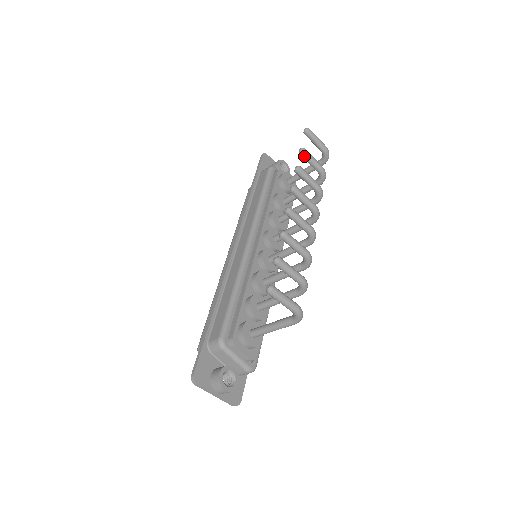
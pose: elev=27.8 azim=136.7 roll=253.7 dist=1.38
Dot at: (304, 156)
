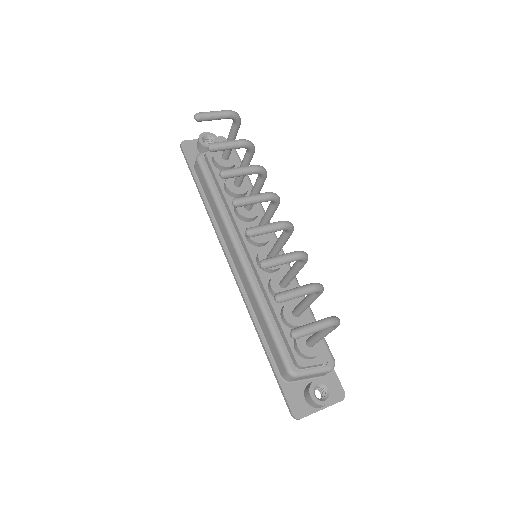
Dot at: (217, 150)
